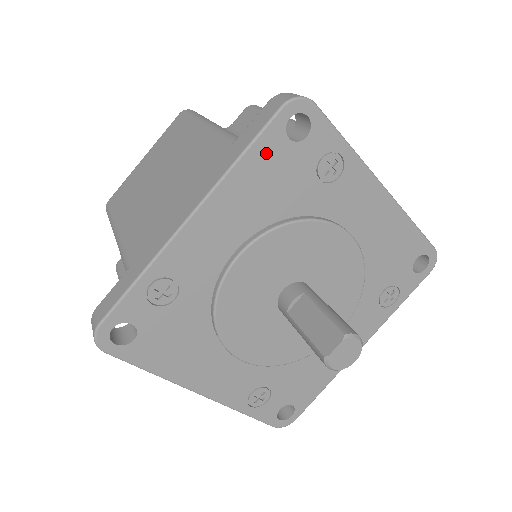
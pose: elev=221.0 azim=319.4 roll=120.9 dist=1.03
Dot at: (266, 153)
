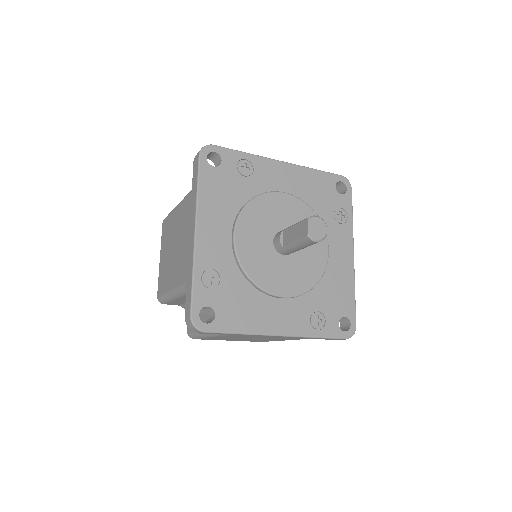
Dot at: (208, 179)
